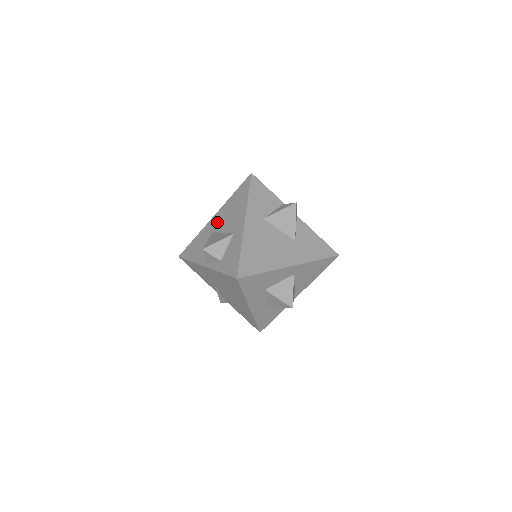
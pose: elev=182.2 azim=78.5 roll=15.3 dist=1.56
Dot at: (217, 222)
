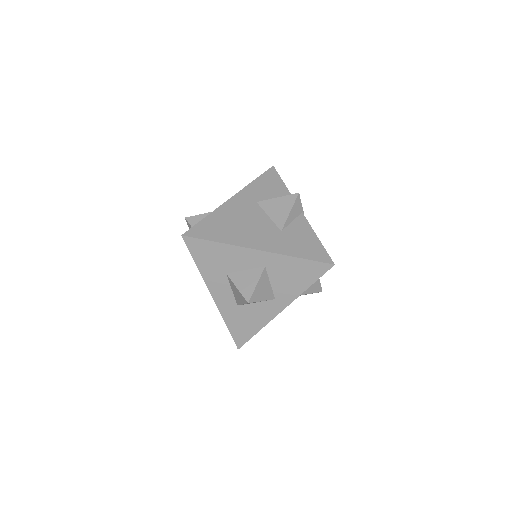
Dot at: occluded
